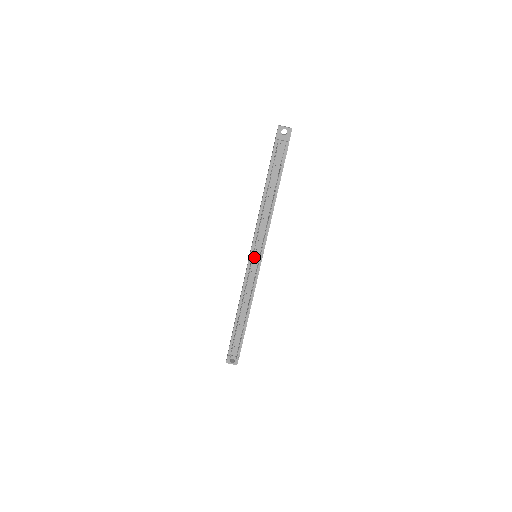
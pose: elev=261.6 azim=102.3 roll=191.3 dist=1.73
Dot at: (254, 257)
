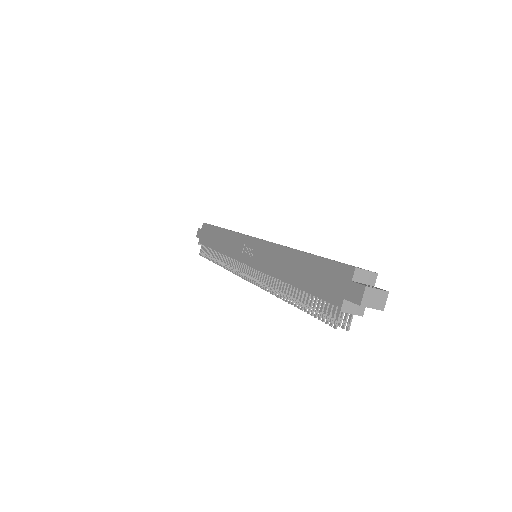
Dot at: occluded
